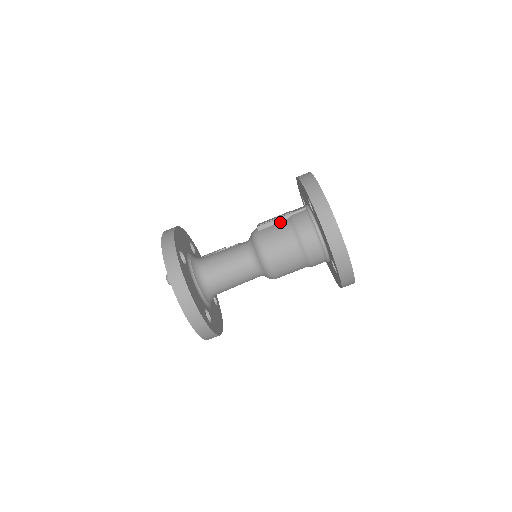
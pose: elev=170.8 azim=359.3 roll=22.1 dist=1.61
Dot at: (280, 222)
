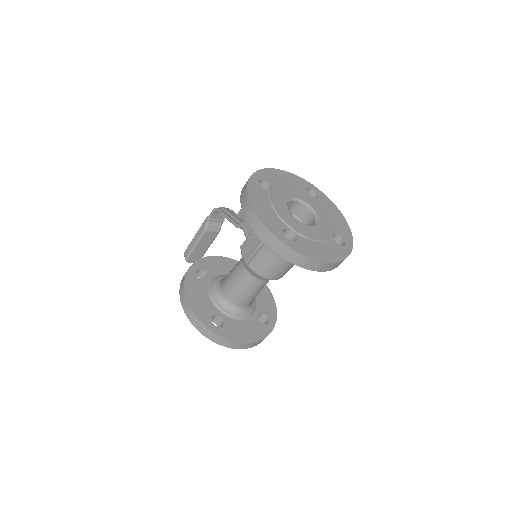
Dot at: (261, 250)
